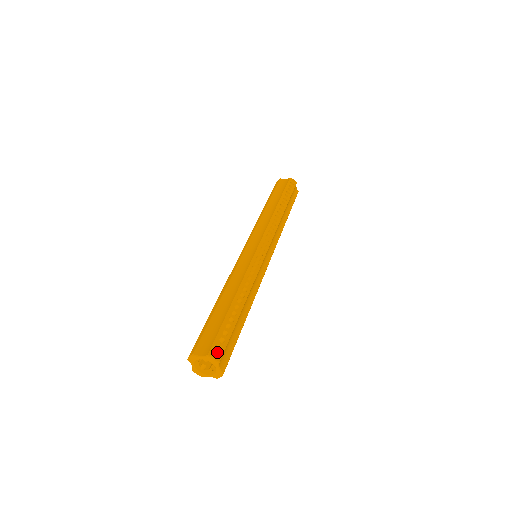
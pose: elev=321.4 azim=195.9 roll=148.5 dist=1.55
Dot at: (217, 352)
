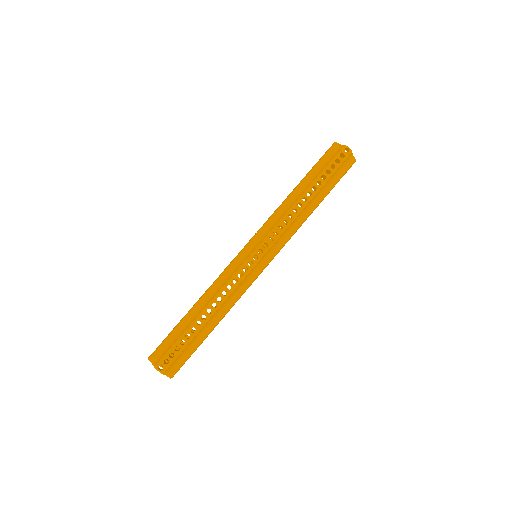
Dot at: (163, 365)
